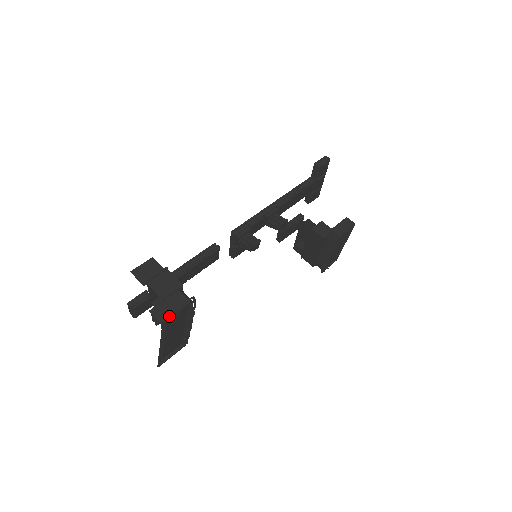
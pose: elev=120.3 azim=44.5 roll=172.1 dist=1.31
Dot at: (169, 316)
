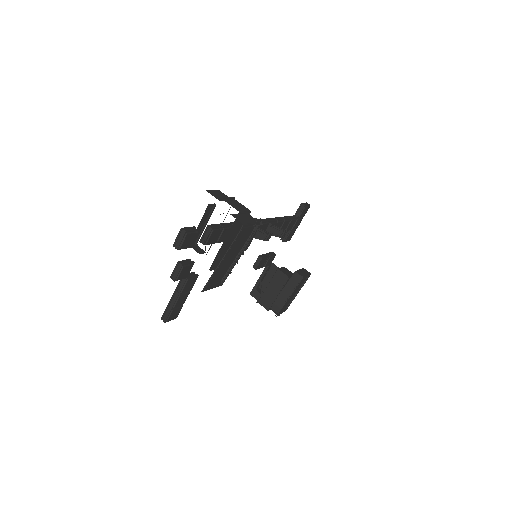
Dot at: (247, 223)
